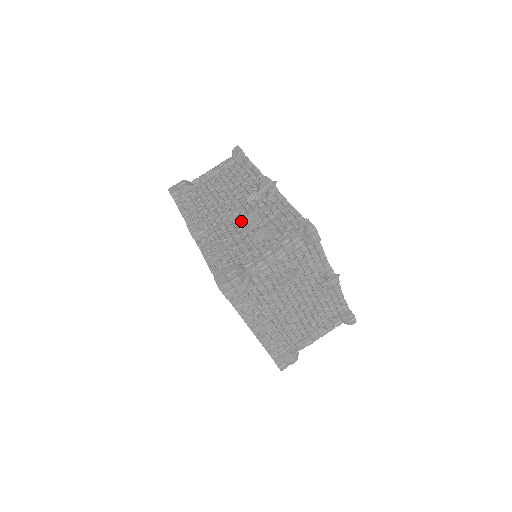
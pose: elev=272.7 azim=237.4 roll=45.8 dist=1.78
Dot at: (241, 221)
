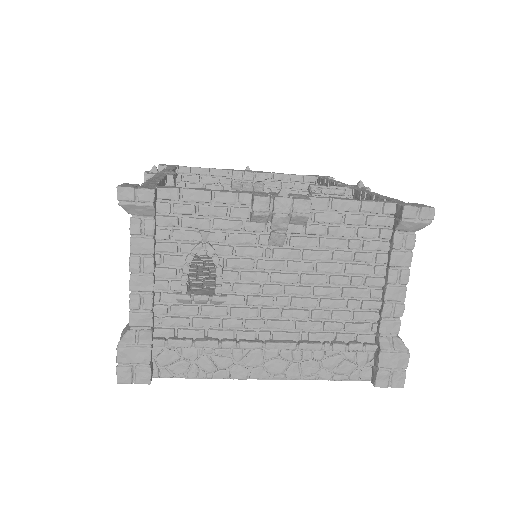
Dot at: occluded
